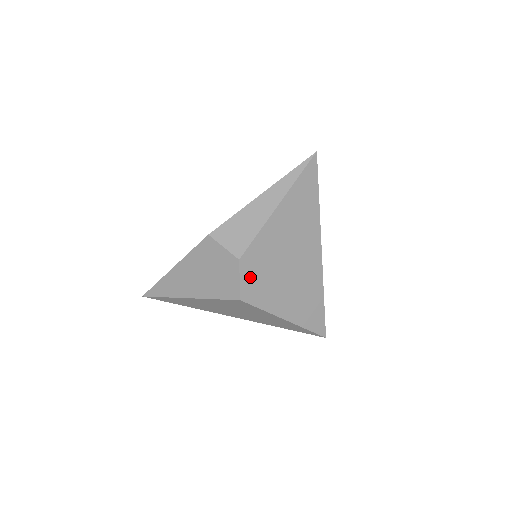
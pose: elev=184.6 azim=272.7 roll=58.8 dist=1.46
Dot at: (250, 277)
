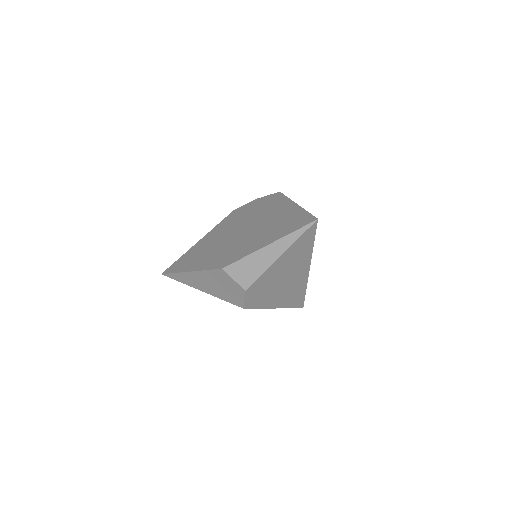
Dot at: (252, 296)
